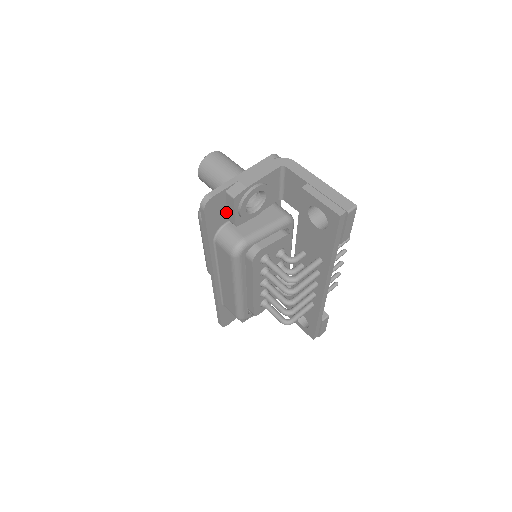
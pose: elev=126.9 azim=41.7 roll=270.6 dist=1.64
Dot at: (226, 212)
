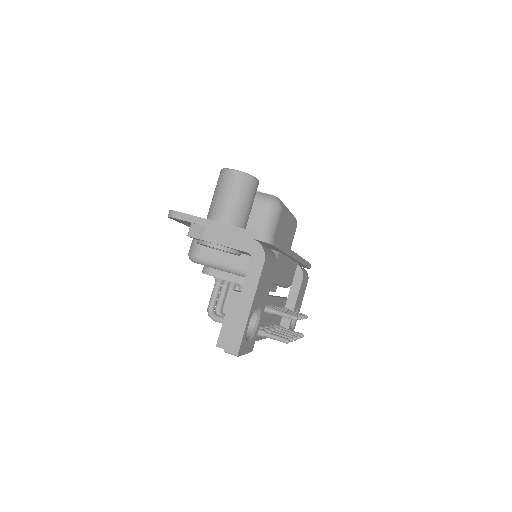
Dot at: occluded
